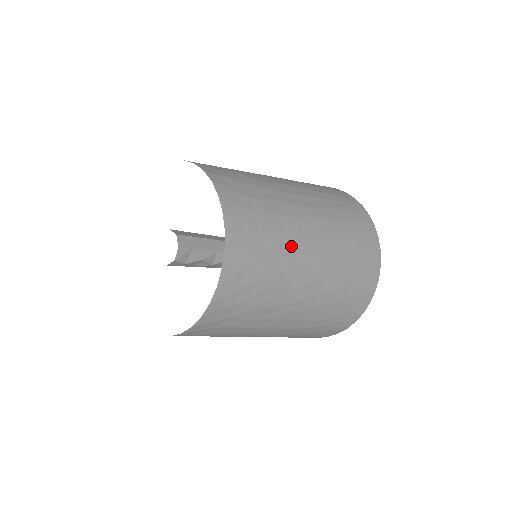
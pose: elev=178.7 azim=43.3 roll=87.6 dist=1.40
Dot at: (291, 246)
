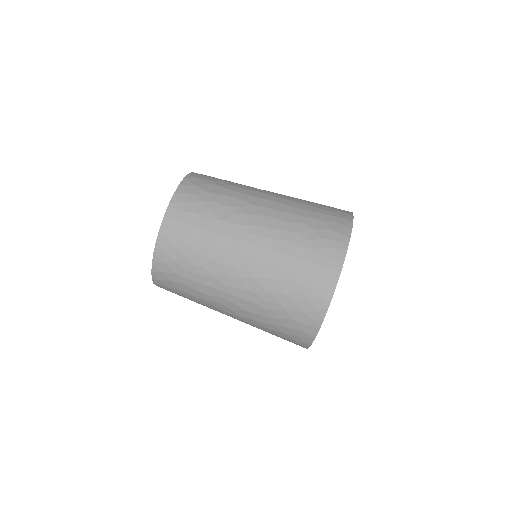
Dot at: (226, 229)
